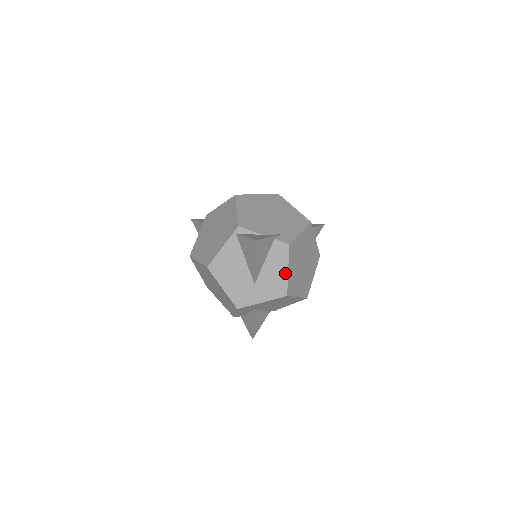
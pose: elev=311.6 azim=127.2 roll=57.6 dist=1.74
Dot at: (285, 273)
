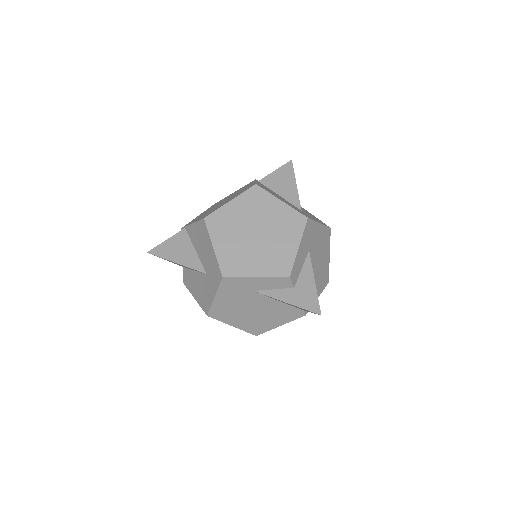
Dot at: occluded
